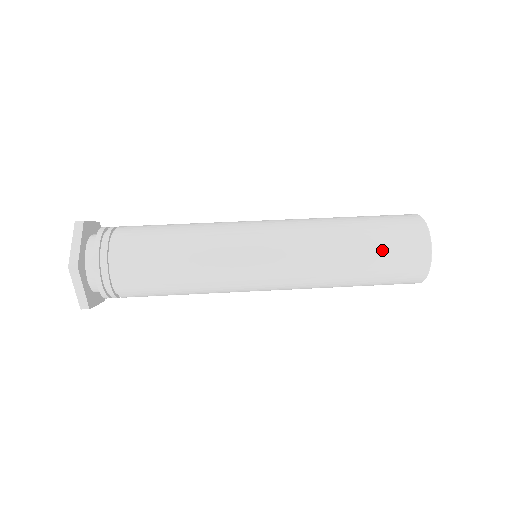
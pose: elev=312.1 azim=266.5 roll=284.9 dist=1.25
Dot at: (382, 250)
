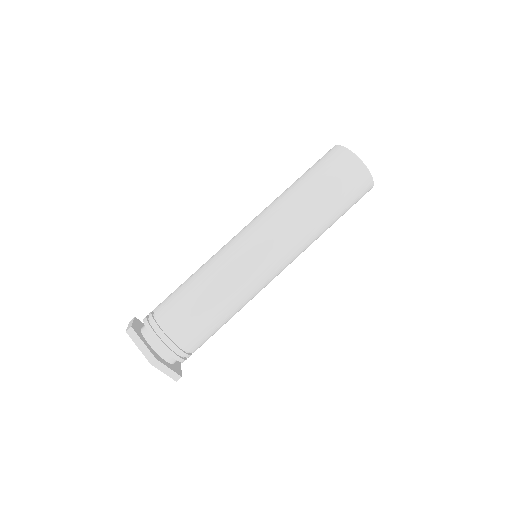
Dot at: (346, 210)
